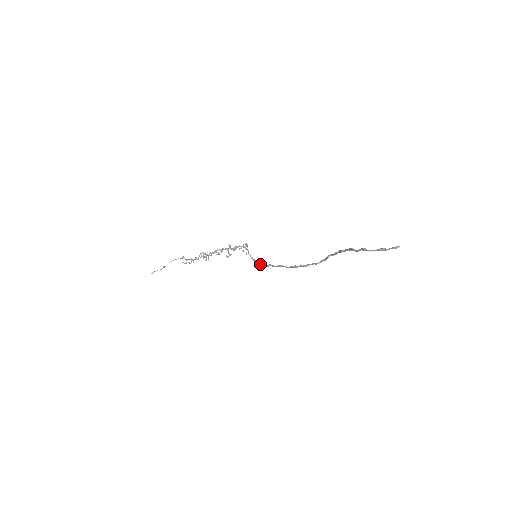
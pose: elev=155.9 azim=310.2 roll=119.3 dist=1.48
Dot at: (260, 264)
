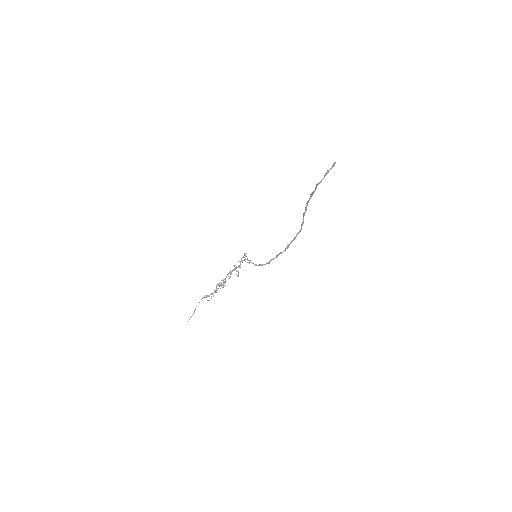
Dot at: occluded
